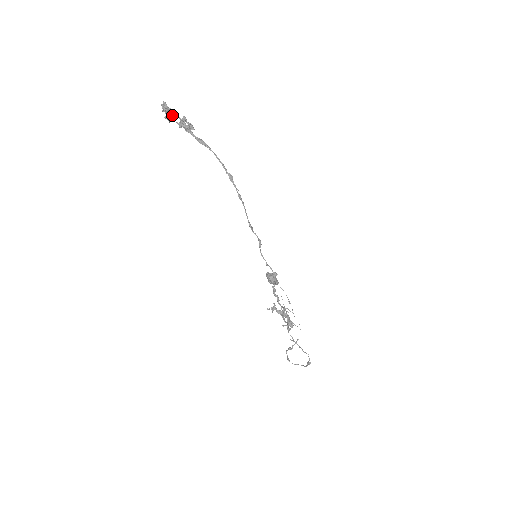
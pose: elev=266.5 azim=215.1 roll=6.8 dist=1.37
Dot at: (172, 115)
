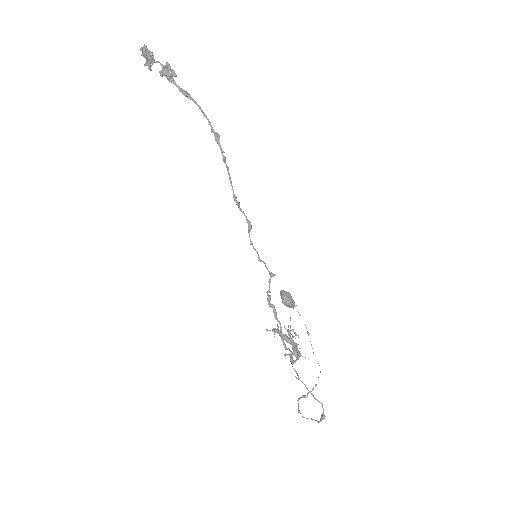
Dot at: (150, 58)
